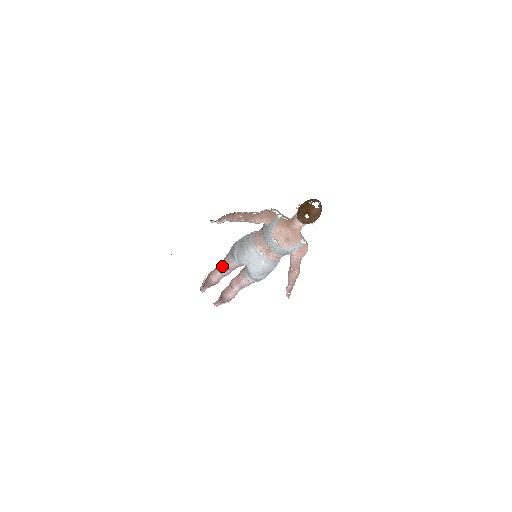
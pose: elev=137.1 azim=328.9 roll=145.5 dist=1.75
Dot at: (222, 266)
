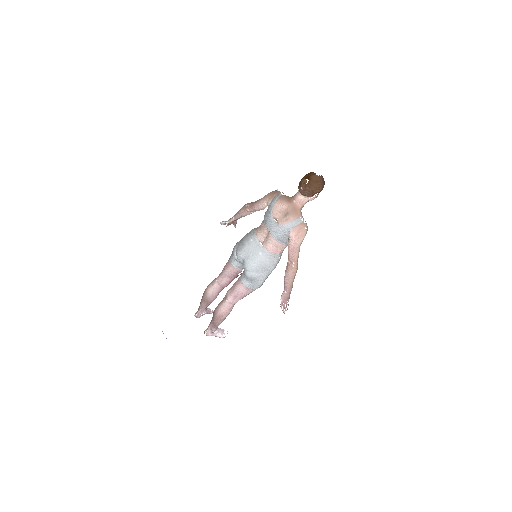
Dot at: (221, 273)
